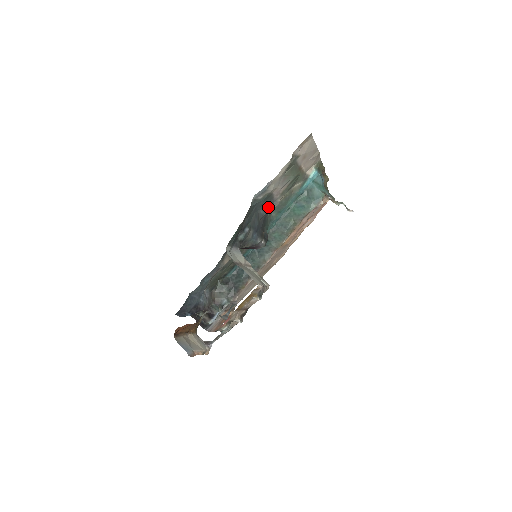
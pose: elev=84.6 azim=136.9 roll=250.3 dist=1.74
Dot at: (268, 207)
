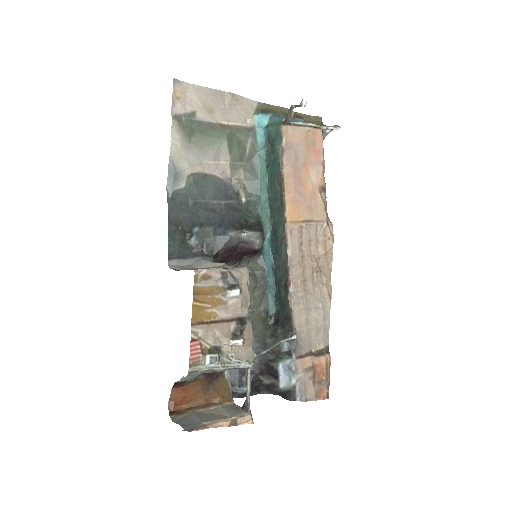
Dot at: (222, 193)
